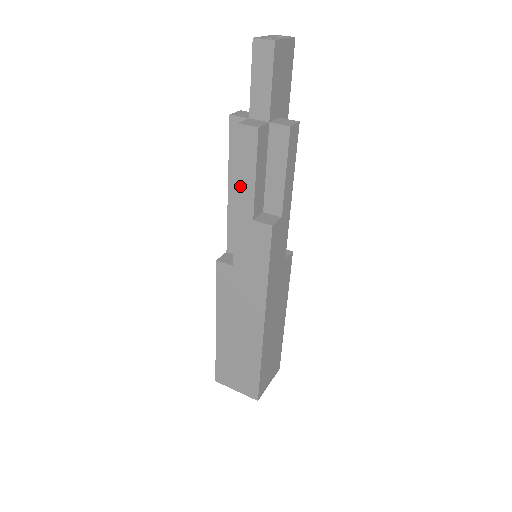
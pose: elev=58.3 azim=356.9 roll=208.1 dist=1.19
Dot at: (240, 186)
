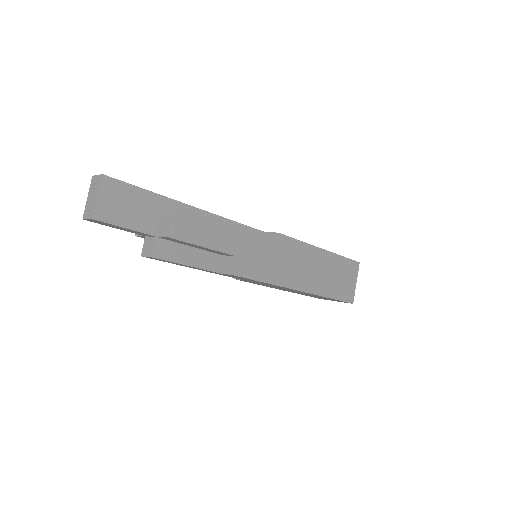
Dot at: (189, 267)
